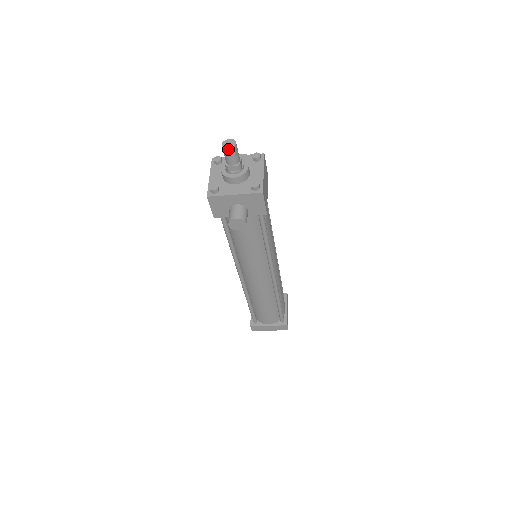
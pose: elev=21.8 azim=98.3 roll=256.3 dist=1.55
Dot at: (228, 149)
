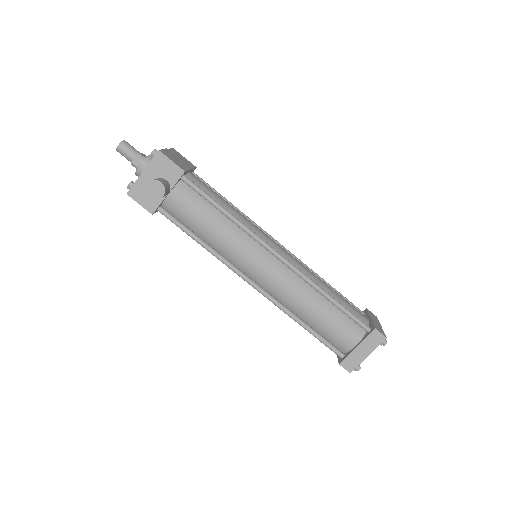
Dot at: (118, 146)
